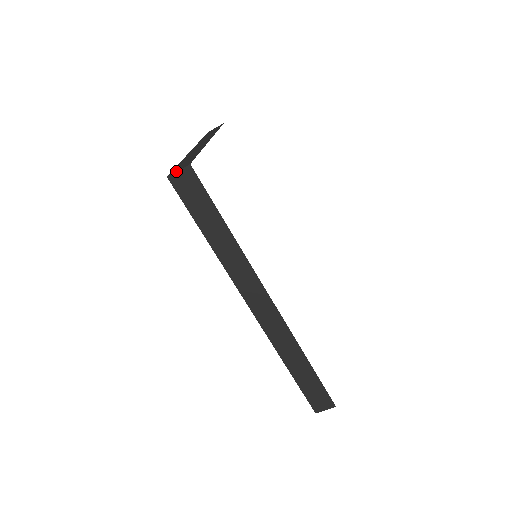
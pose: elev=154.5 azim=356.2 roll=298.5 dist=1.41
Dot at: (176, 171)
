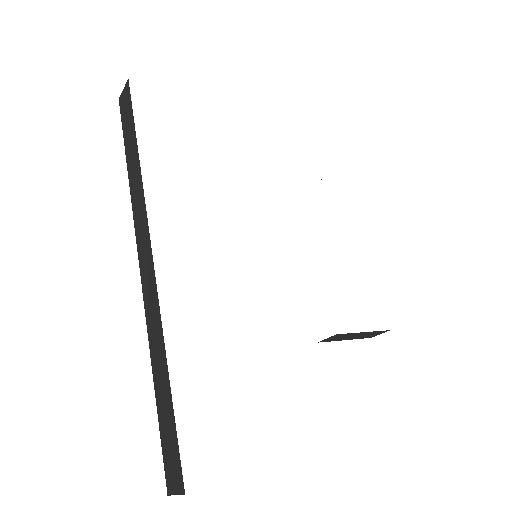
Dot at: (123, 90)
